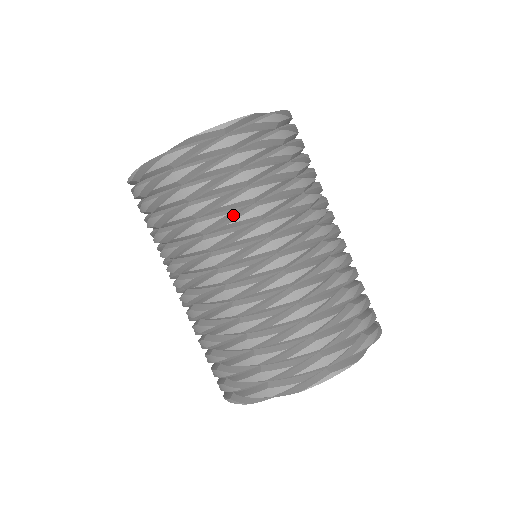
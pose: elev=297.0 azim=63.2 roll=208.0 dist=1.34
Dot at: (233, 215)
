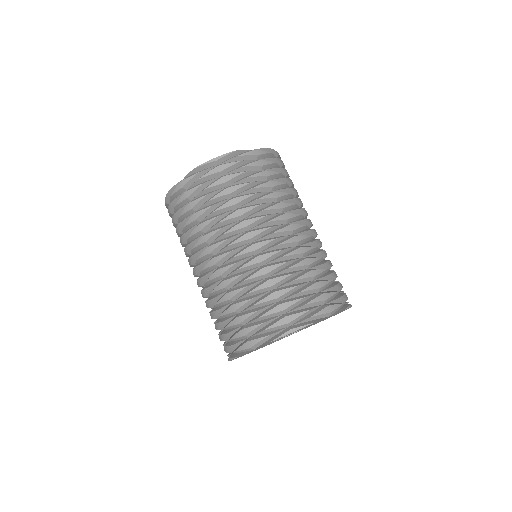
Dot at: (222, 217)
